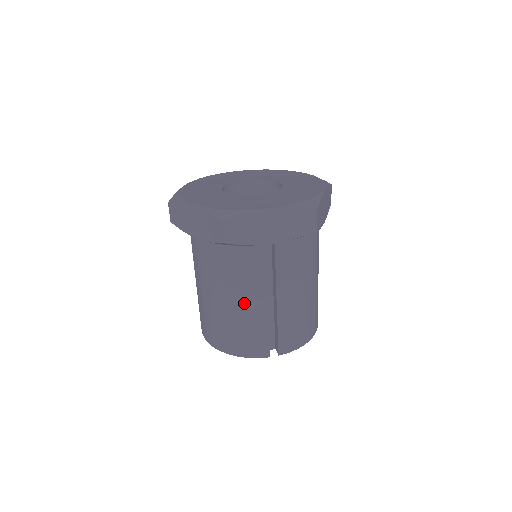
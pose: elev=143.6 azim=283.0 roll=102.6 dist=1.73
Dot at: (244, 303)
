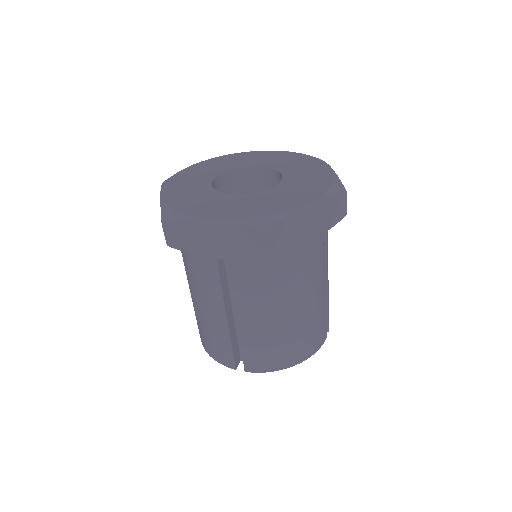
Dot at: (206, 308)
